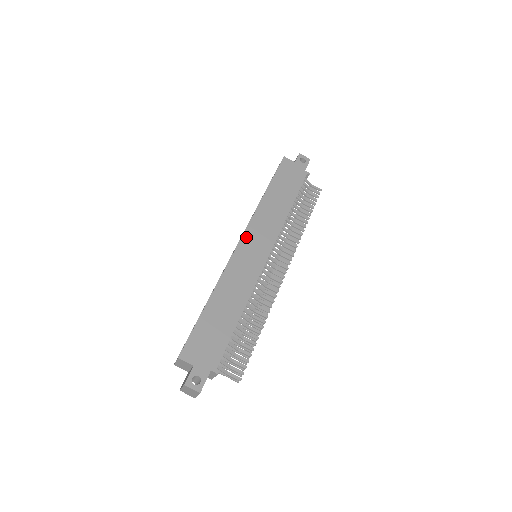
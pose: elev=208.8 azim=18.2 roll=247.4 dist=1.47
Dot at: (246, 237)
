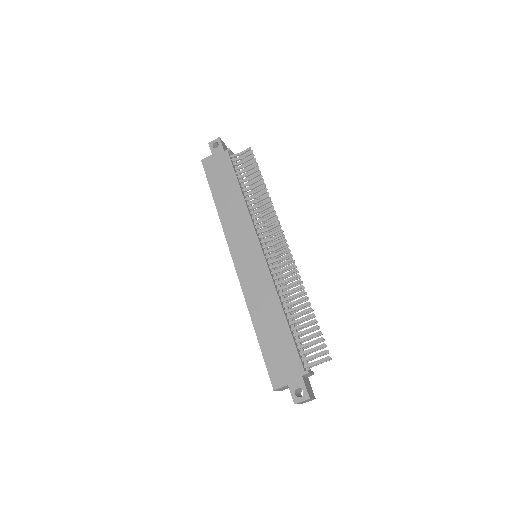
Dot at: (234, 254)
